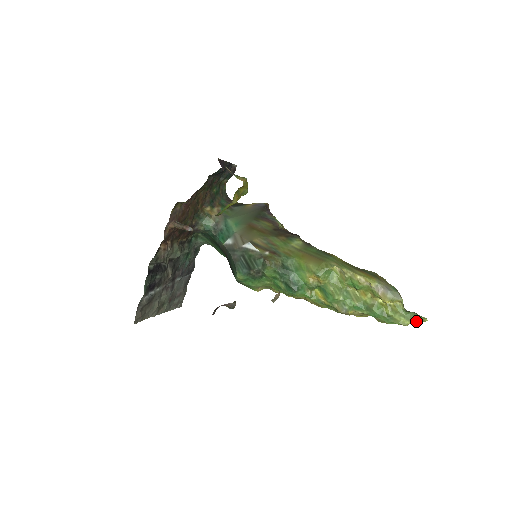
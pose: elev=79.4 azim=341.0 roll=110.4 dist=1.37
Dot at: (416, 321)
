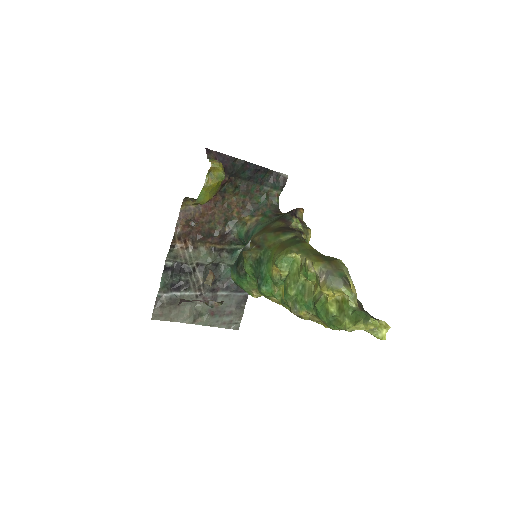
Dot at: (363, 325)
